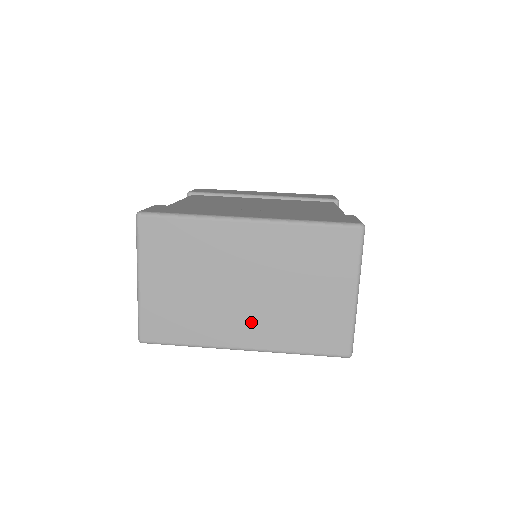
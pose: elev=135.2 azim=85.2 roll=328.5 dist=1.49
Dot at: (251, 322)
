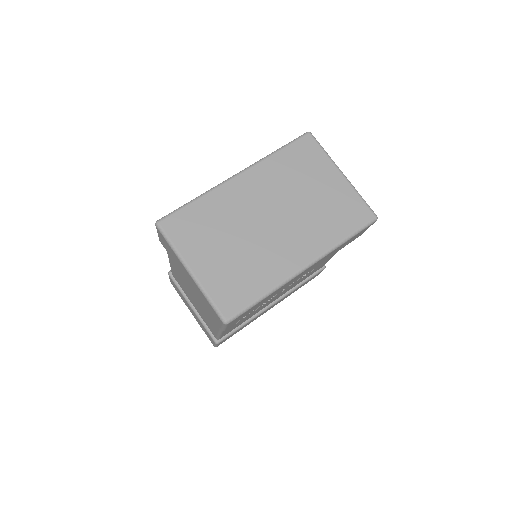
Dot at: (294, 242)
